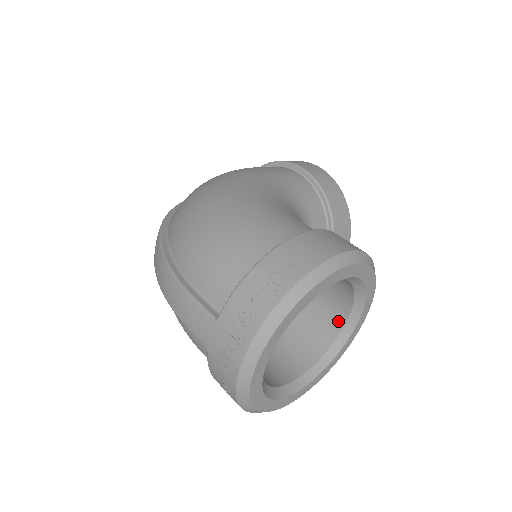
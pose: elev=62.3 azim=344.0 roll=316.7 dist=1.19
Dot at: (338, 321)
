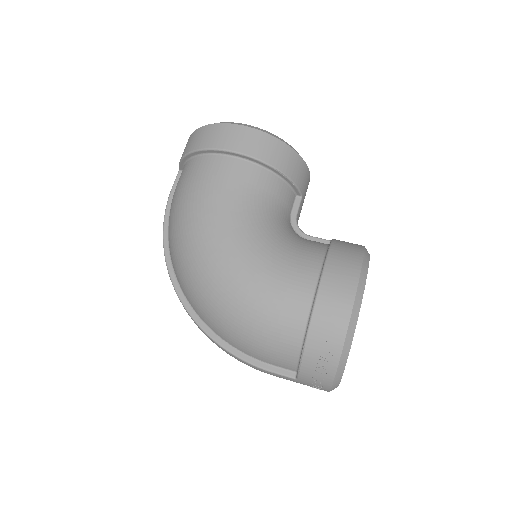
Dot at: occluded
